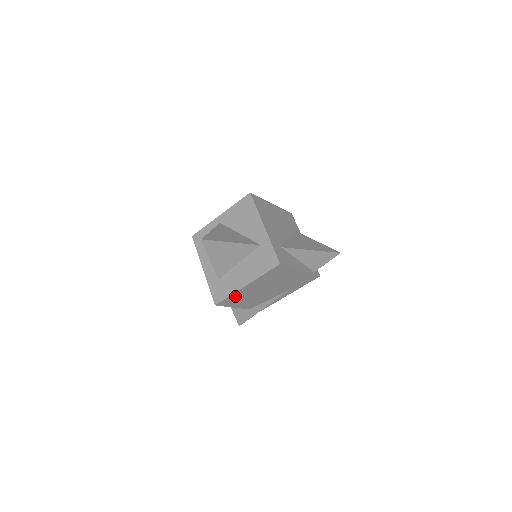
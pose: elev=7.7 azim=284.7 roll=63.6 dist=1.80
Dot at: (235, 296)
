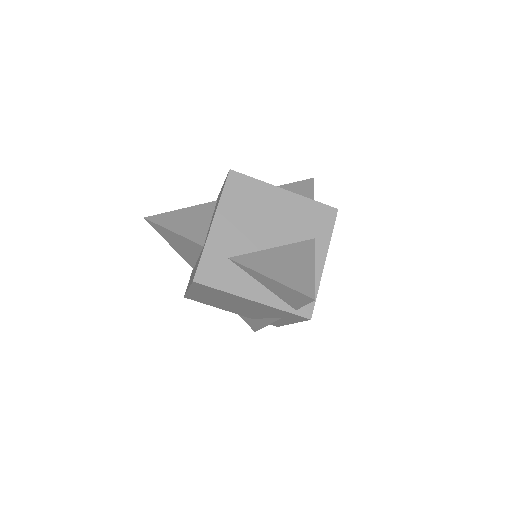
Dot at: (196, 297)
